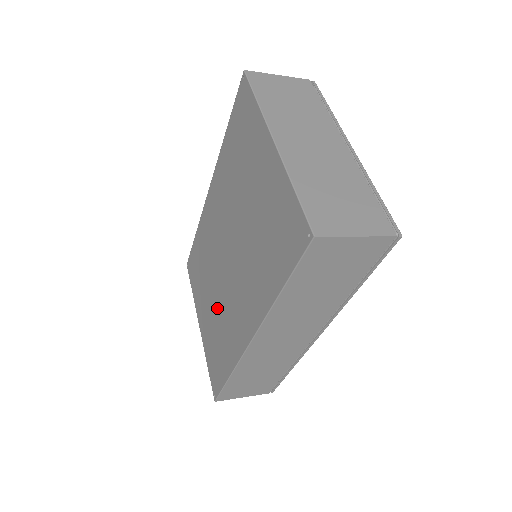
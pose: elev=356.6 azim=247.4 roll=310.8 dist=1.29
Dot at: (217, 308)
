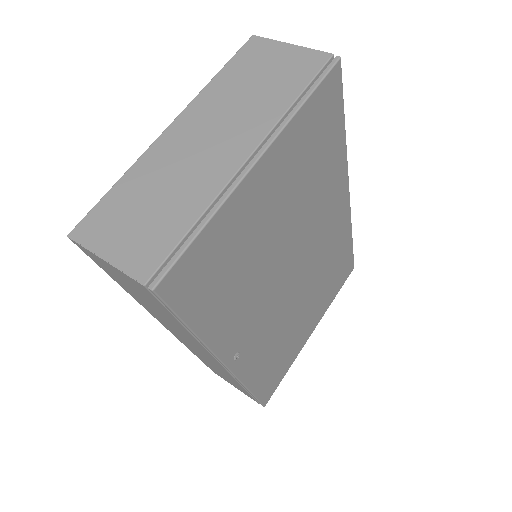
Dot at: occluded
